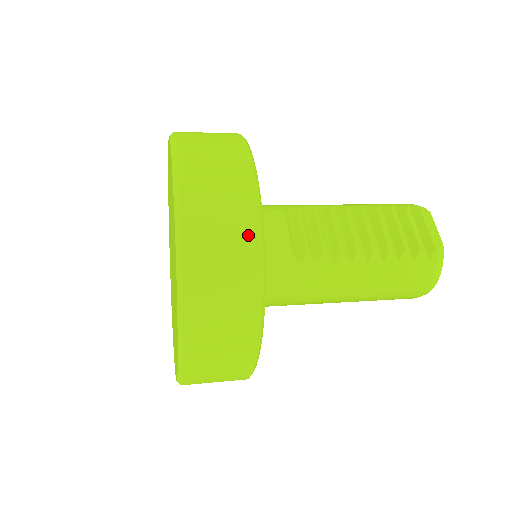
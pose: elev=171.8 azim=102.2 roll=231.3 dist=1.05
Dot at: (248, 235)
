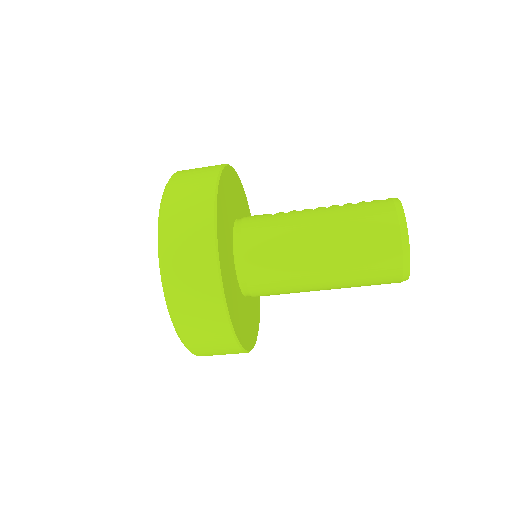
Dot at: occluded
